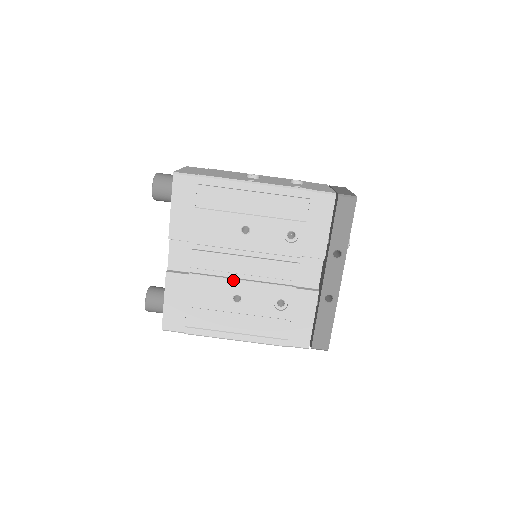
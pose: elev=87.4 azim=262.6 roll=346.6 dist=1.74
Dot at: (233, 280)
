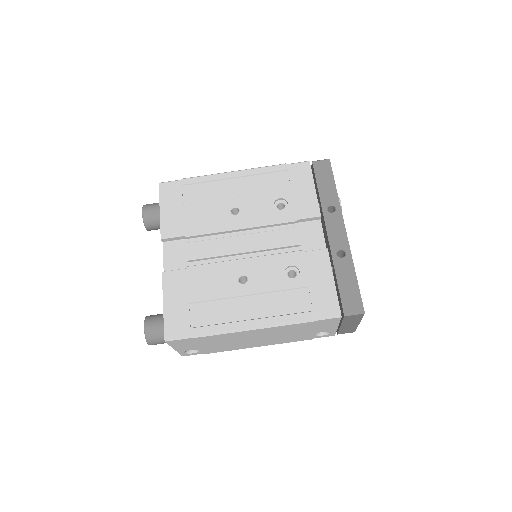
Dot at: (234, 261)
